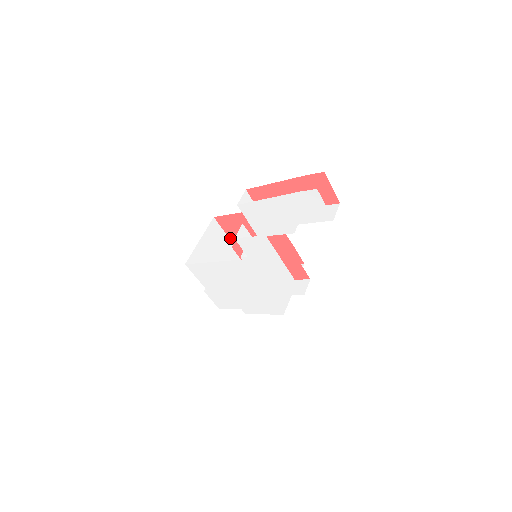
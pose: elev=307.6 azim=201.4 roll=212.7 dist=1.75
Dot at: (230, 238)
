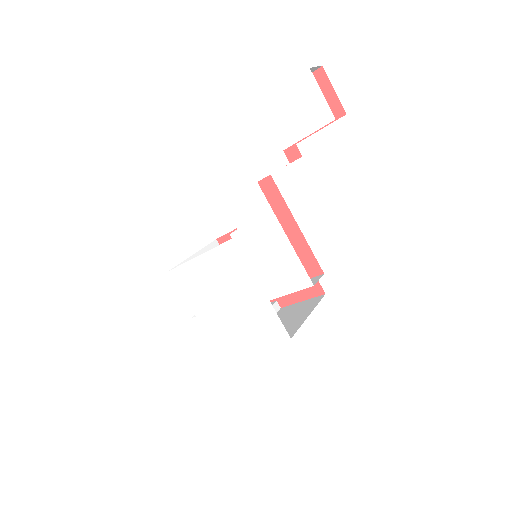
Dot at: occluded
